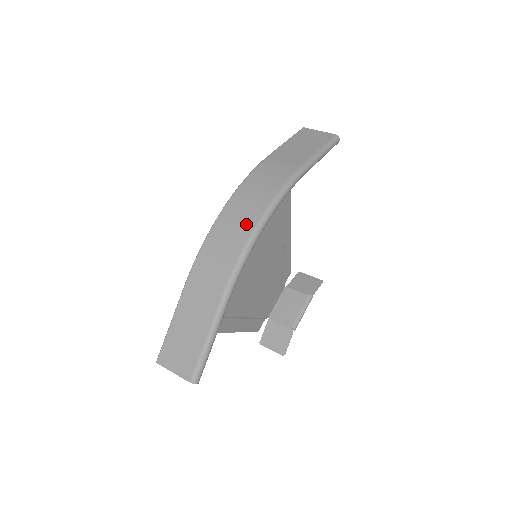
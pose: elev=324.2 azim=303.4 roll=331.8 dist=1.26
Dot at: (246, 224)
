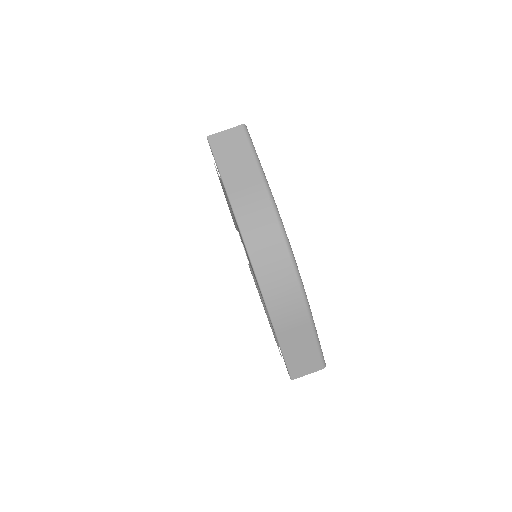
Dot at: (284, 267)
